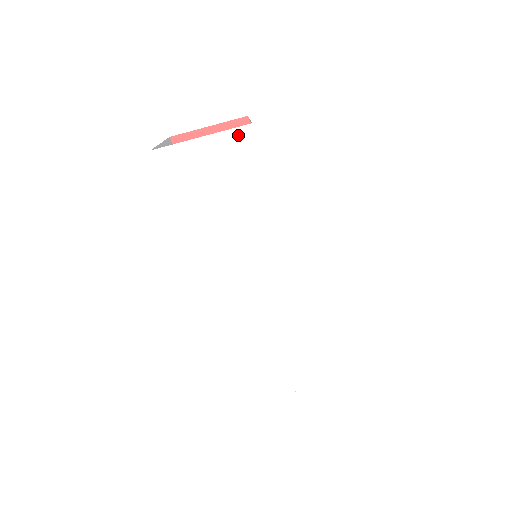
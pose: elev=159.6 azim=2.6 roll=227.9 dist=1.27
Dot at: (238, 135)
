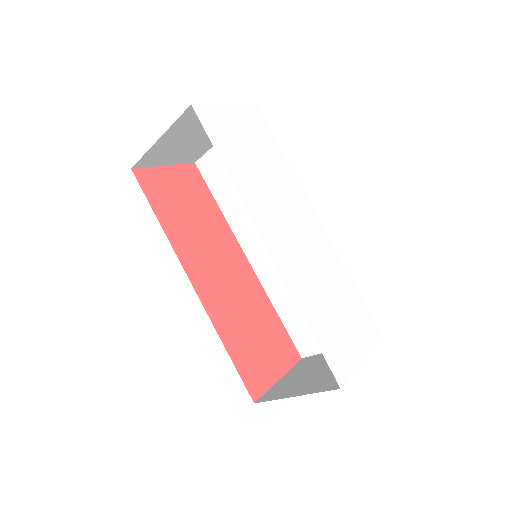
Dot at: (251, 112)
